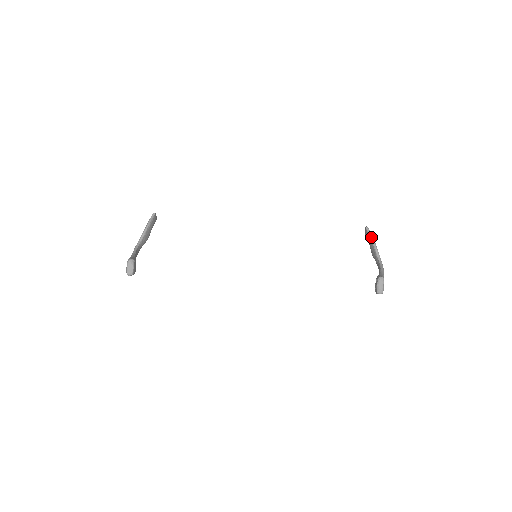
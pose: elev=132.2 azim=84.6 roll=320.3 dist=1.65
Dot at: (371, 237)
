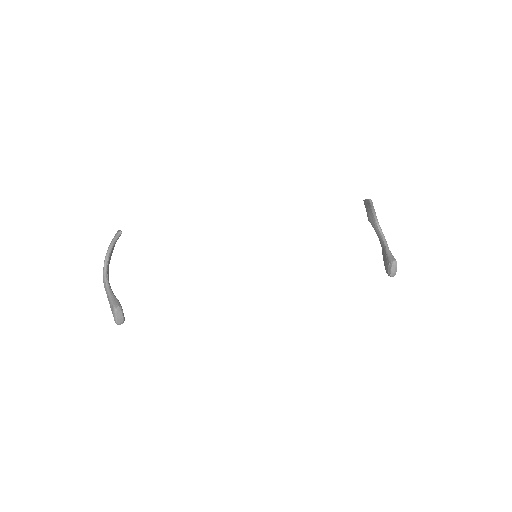
Dot at: (372, 208)
